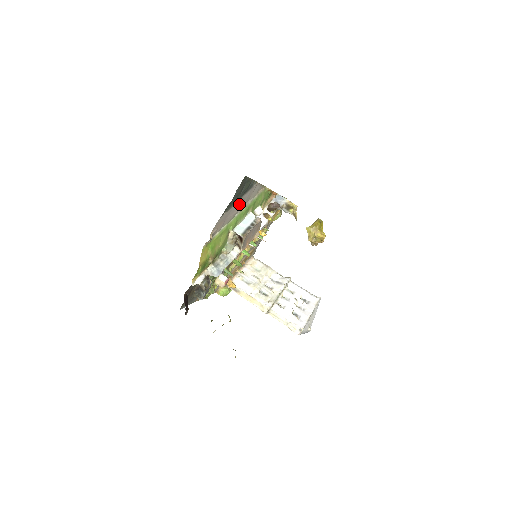
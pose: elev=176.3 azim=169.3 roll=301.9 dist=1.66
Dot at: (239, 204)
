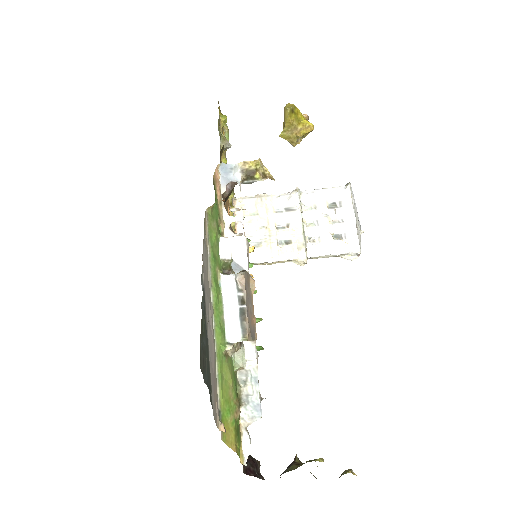
Dot at: (208, 325)
